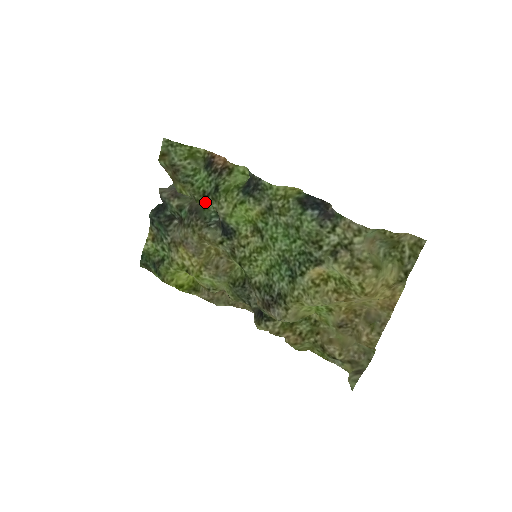
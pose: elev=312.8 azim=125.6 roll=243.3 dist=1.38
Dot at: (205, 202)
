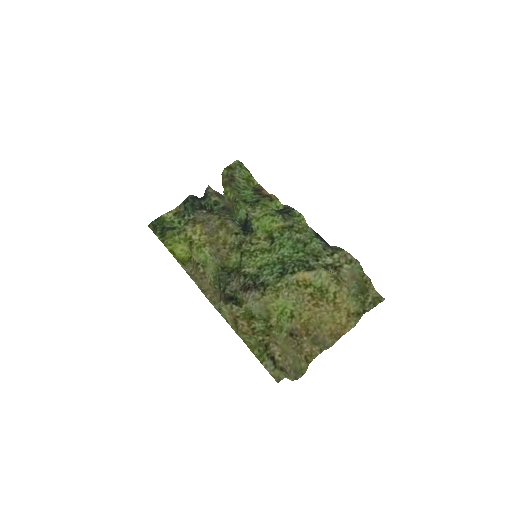
Dot at: (242, 205)
